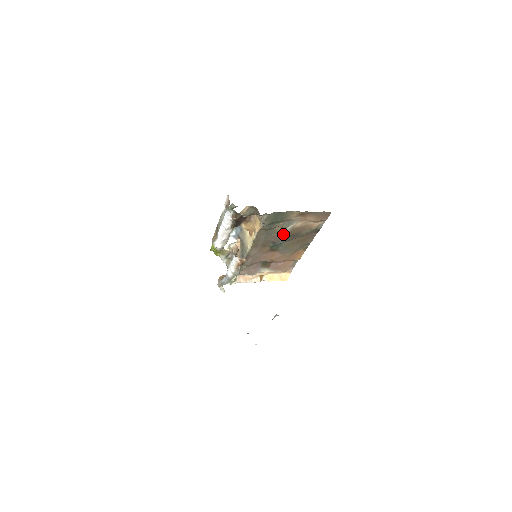
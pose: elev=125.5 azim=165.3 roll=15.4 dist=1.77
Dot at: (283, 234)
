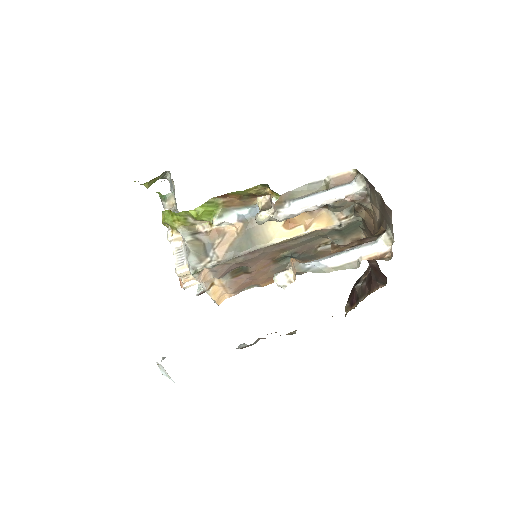
Dot at: (313, 249)
